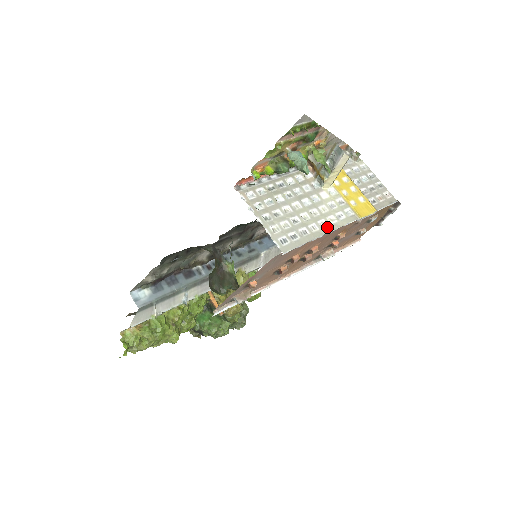
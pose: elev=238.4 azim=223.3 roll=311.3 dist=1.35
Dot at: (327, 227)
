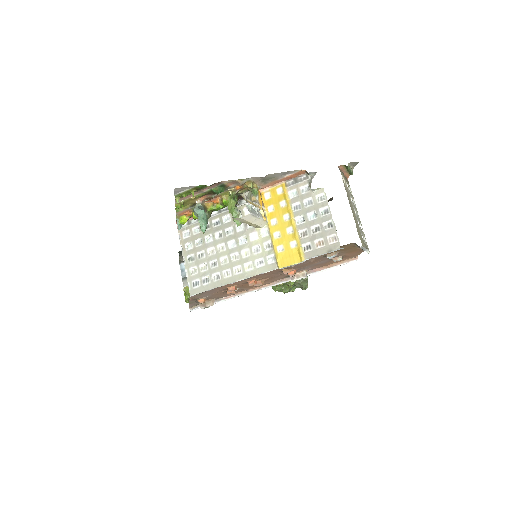
Dot at: (240, 274)
